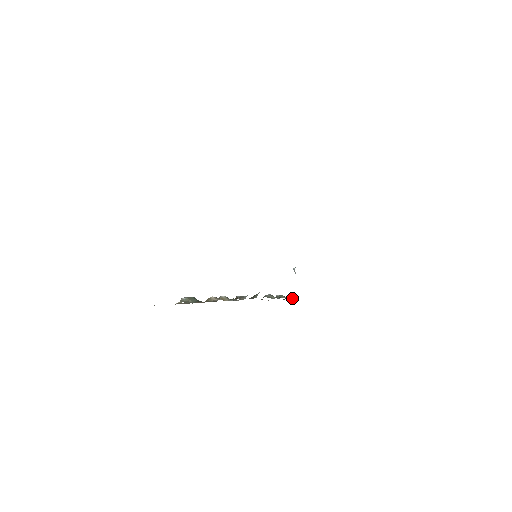
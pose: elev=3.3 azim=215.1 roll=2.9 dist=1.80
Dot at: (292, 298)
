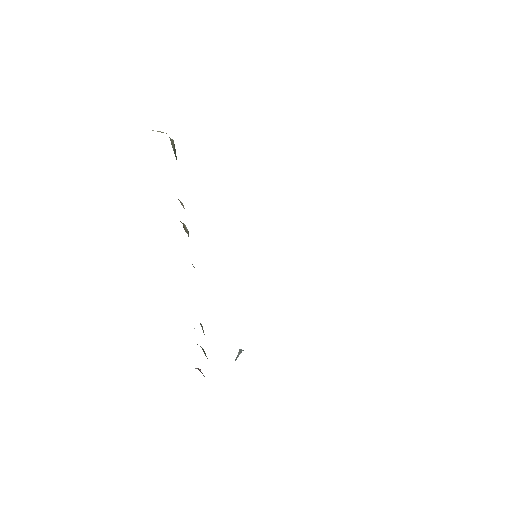
Dot at: occluded
